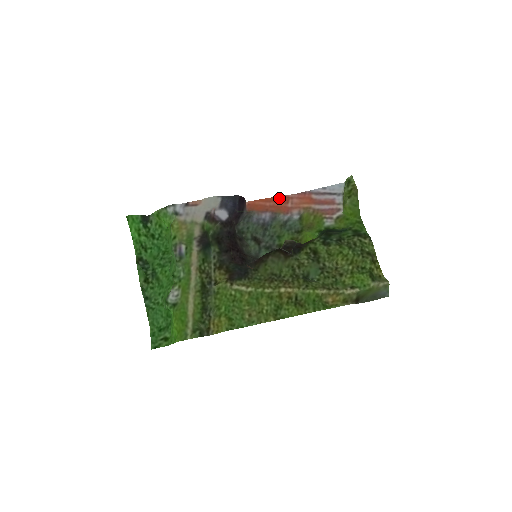
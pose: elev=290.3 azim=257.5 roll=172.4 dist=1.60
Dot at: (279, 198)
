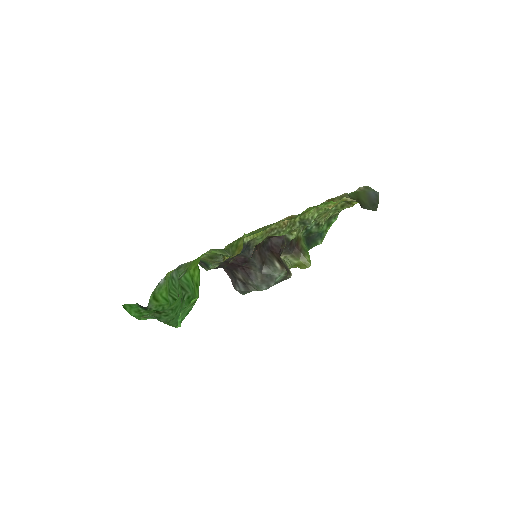
Dot at: occluded
